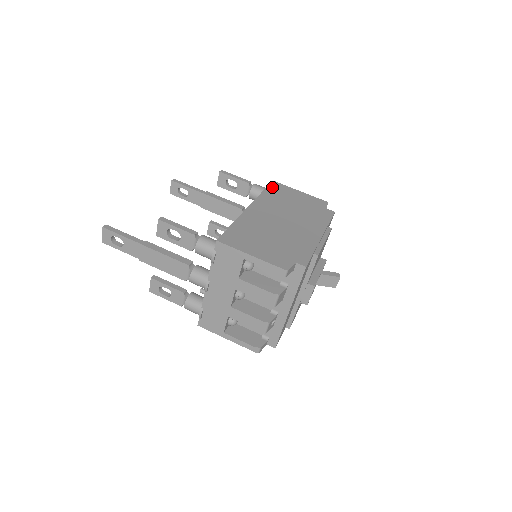
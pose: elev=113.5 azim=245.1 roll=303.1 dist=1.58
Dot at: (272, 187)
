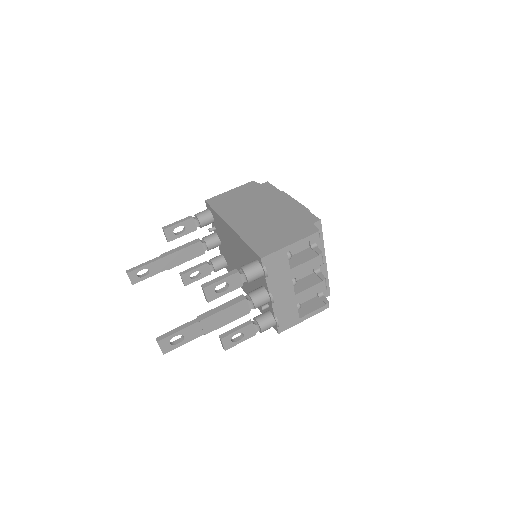
Dot at: (213, 204)
